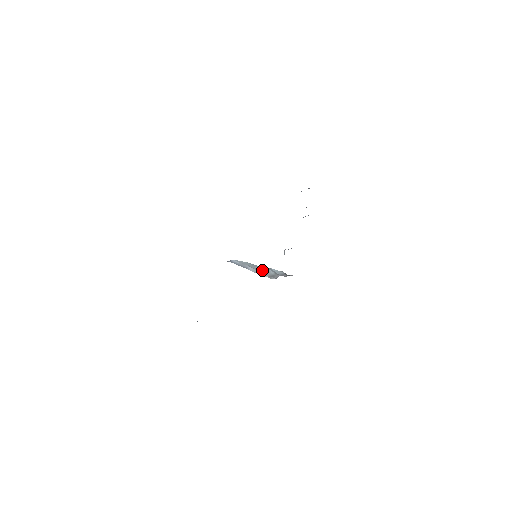
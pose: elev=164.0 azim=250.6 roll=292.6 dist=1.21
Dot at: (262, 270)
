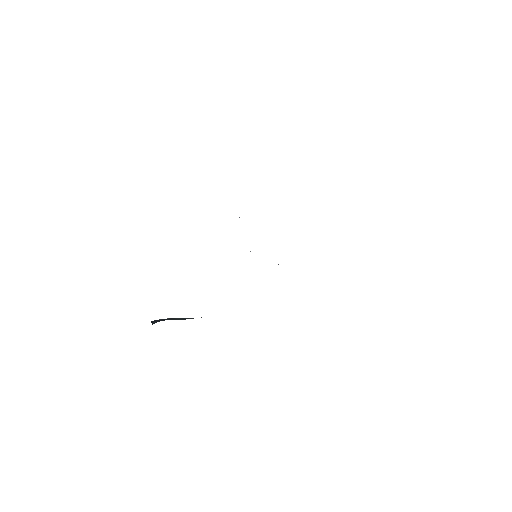
Dot at: occluded
